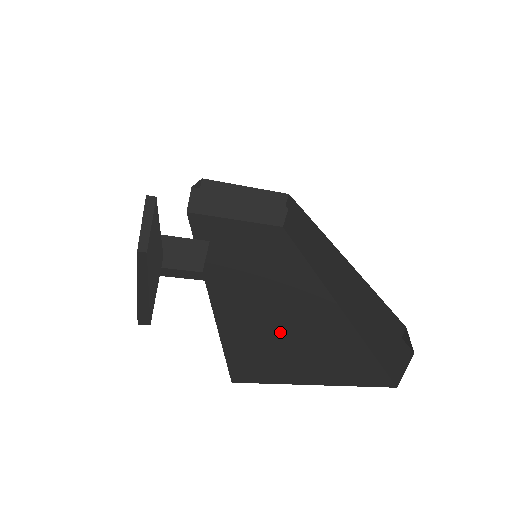
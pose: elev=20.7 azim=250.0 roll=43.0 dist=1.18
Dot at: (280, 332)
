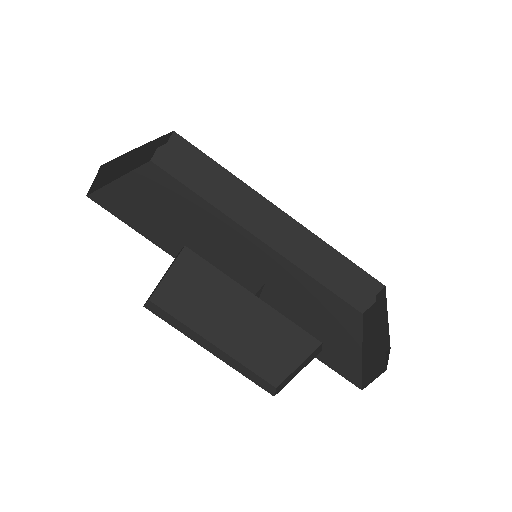
Dot at: (315, 321)
